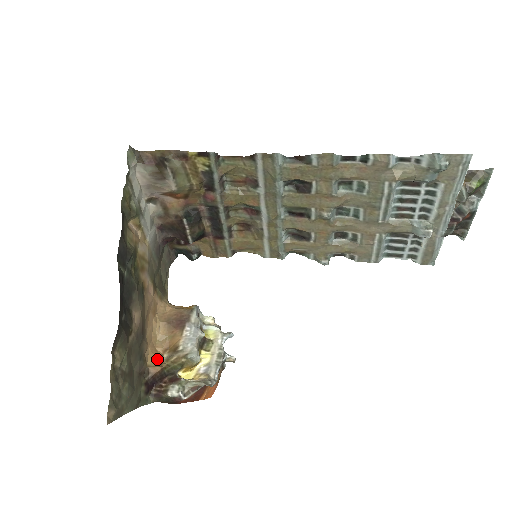
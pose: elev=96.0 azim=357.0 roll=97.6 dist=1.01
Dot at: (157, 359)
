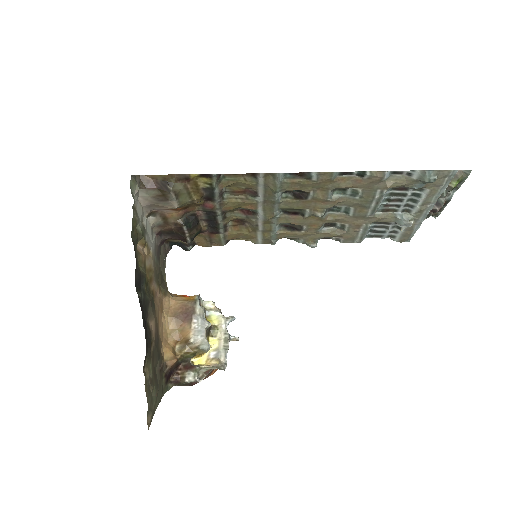
Dot at: (171, 352)
